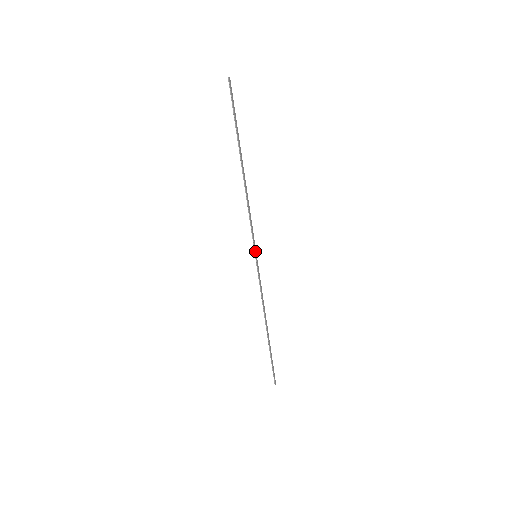
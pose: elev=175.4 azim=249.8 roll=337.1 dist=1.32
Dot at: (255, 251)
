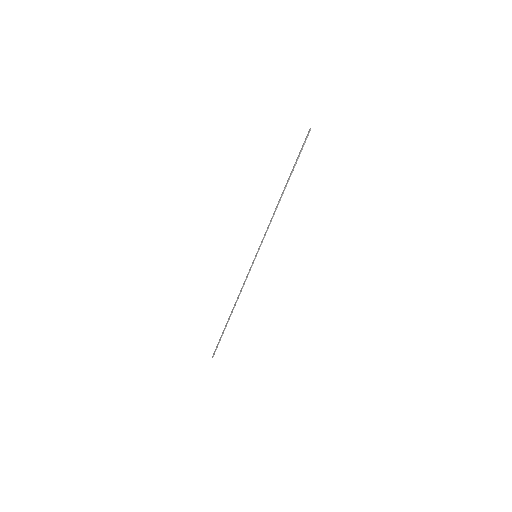
Dot at: occluded
